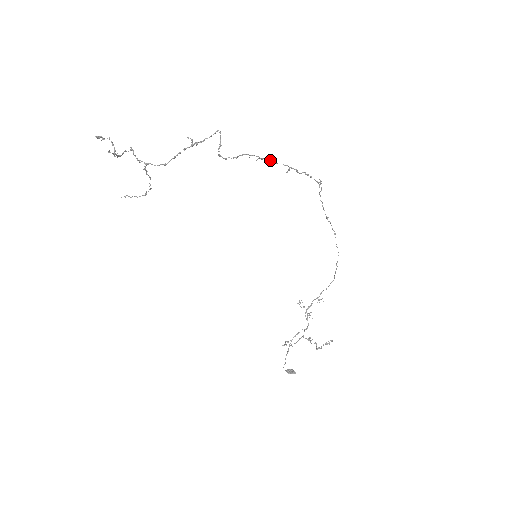
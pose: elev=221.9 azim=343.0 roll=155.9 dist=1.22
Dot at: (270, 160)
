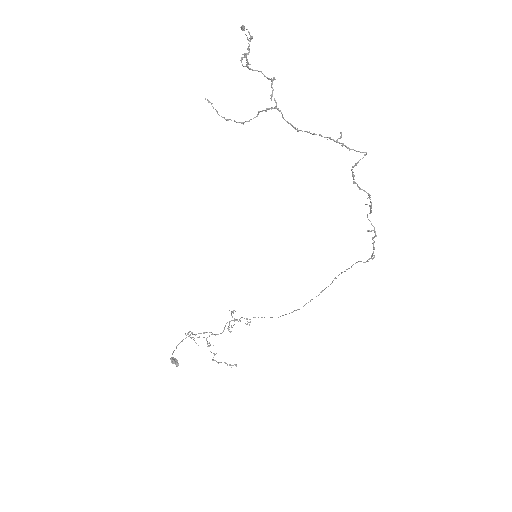
Dot at: (371, 212)
